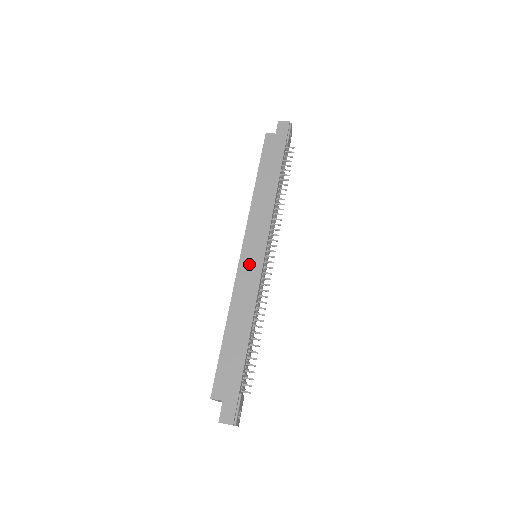
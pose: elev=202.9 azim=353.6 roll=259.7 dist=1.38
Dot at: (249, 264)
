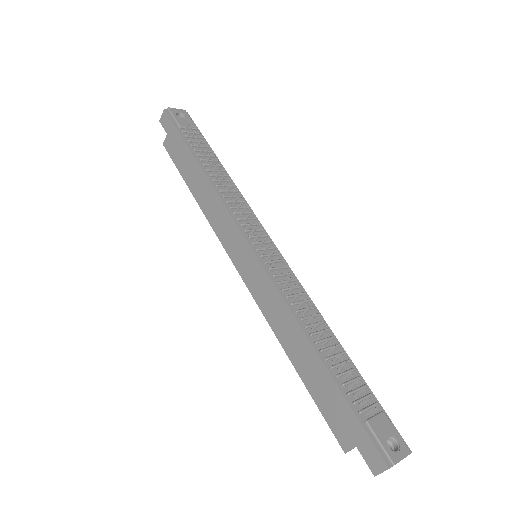
Dot at: (251, 275)
